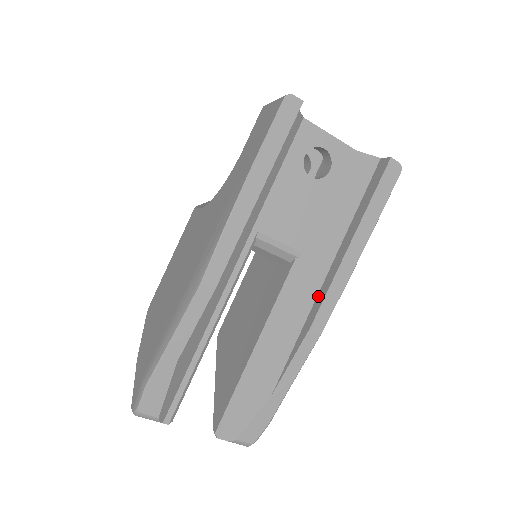
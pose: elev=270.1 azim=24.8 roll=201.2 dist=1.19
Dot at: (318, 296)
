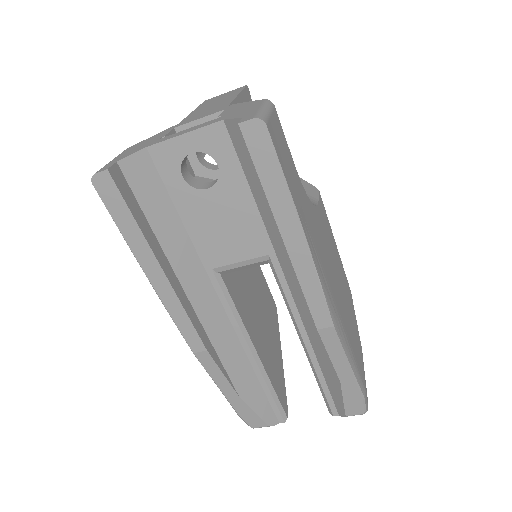
Dot at: occluded
